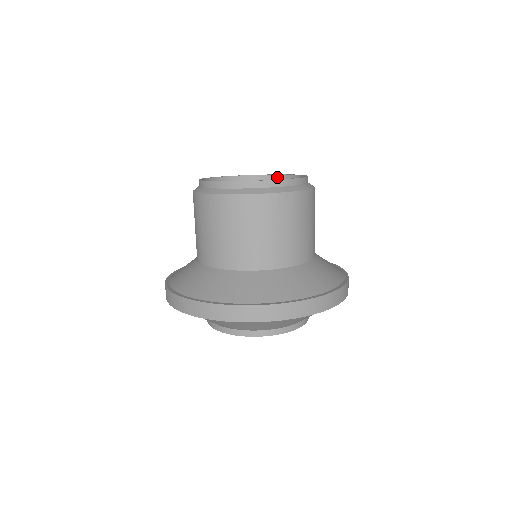
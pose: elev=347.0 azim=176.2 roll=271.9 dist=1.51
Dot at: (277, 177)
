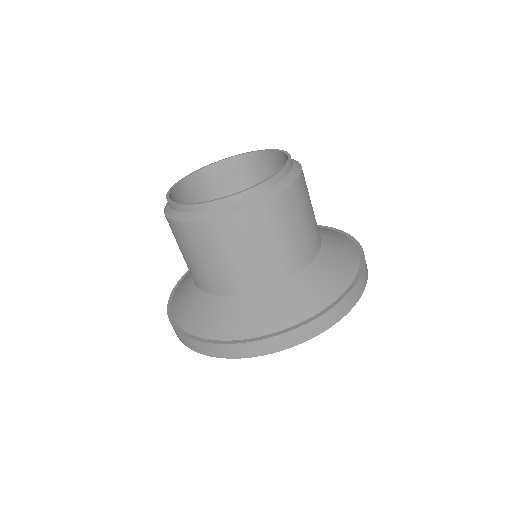
Dot at: (253, 155)
